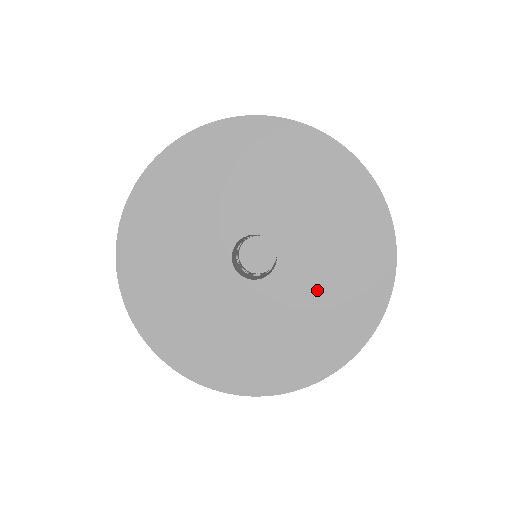
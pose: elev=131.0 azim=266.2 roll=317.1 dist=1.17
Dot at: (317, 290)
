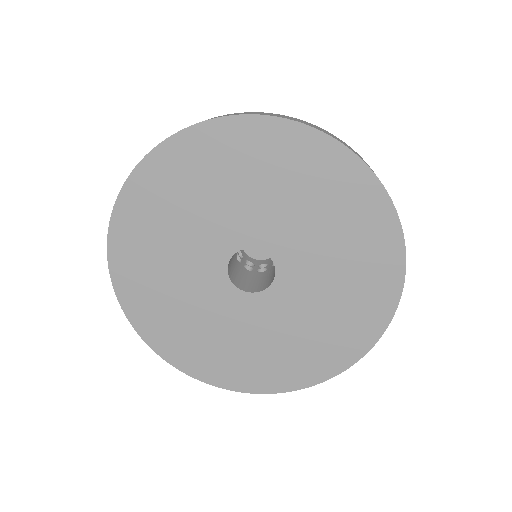
Dot at: (292, 327)
